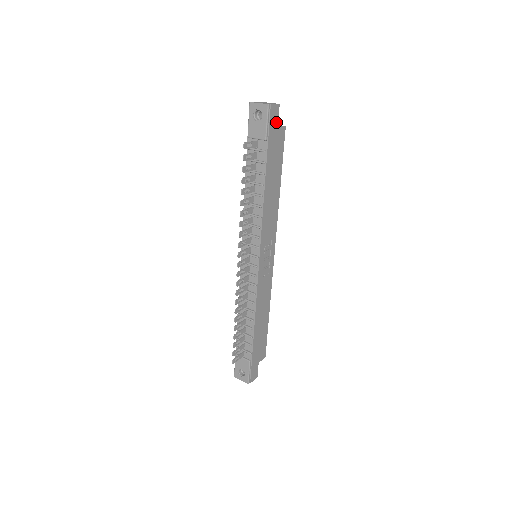
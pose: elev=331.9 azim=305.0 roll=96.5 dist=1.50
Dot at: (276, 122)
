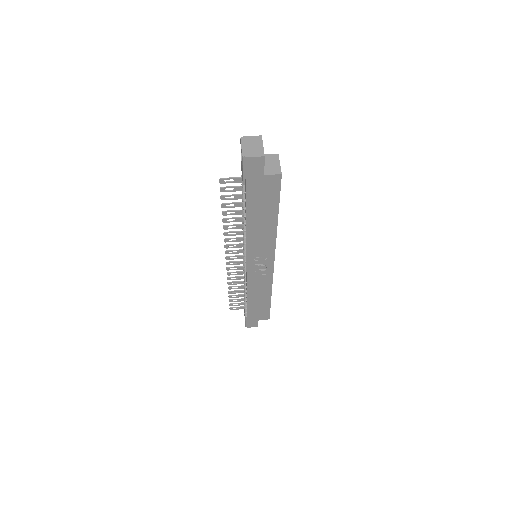
Dot at: (260, 171)
